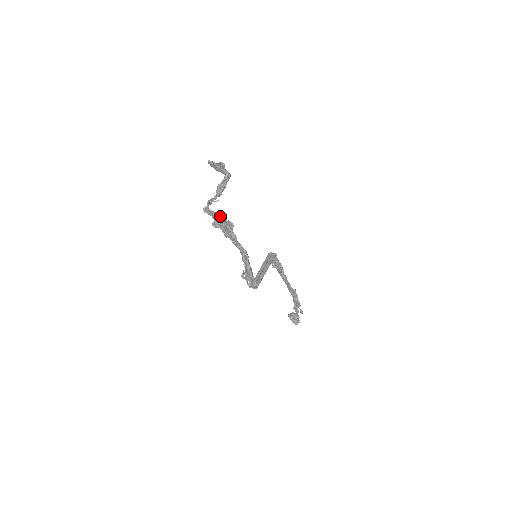
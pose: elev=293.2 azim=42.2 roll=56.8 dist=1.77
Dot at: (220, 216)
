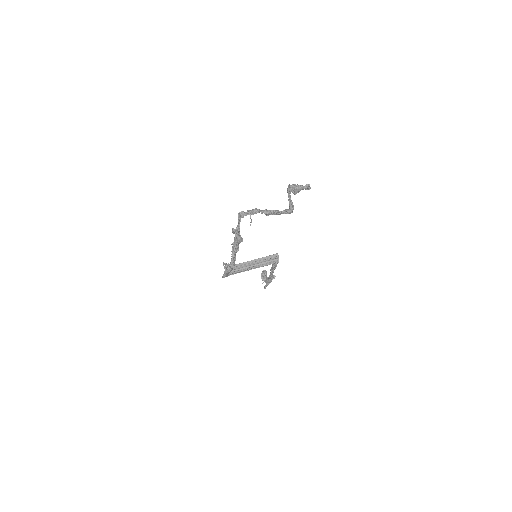
Dot at: (239, 236)
